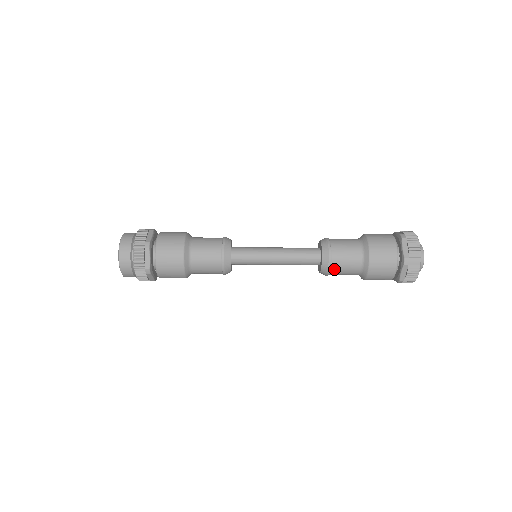
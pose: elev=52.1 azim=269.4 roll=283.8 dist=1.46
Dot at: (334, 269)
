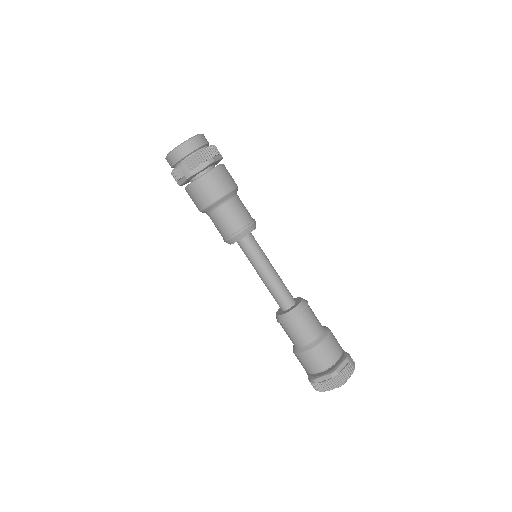
Dot at: (304, 315)
